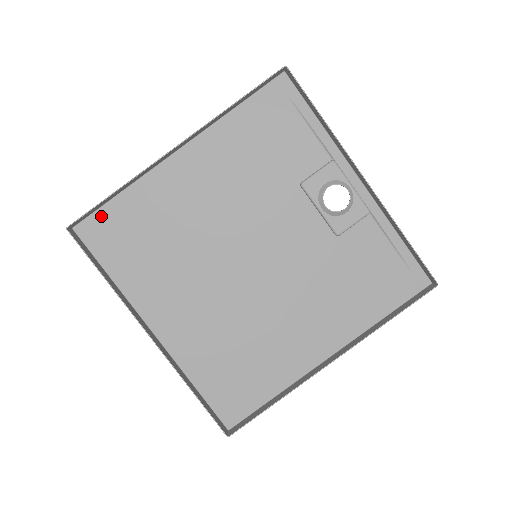
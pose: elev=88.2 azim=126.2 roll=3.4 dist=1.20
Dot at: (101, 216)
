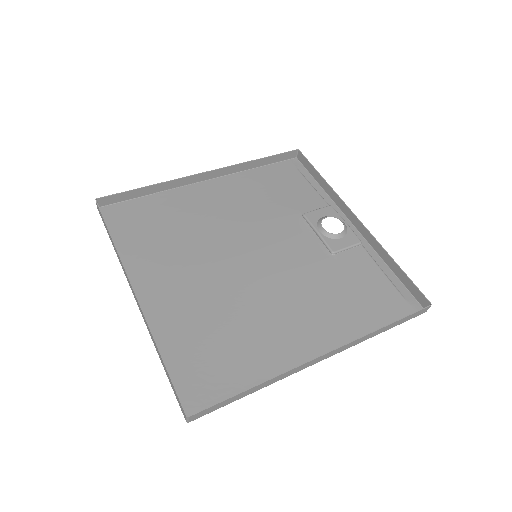
Dot at: (127, 205)
